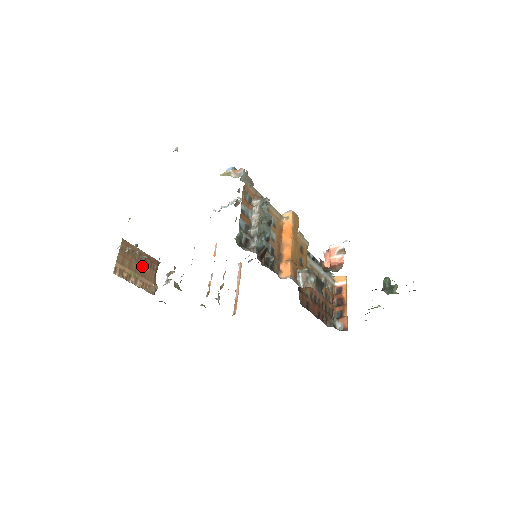
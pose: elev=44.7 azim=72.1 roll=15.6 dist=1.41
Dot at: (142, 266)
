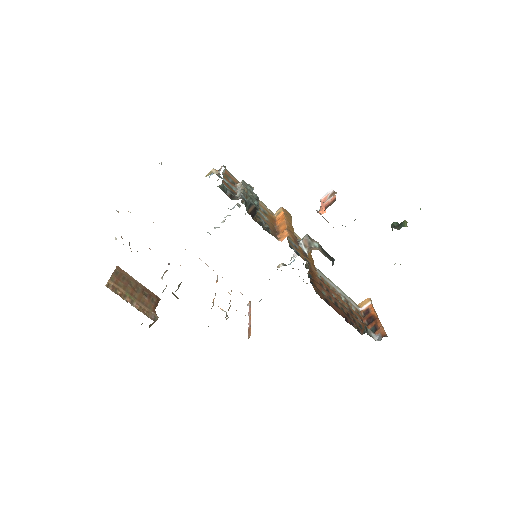
Dot at: (139, 294)
